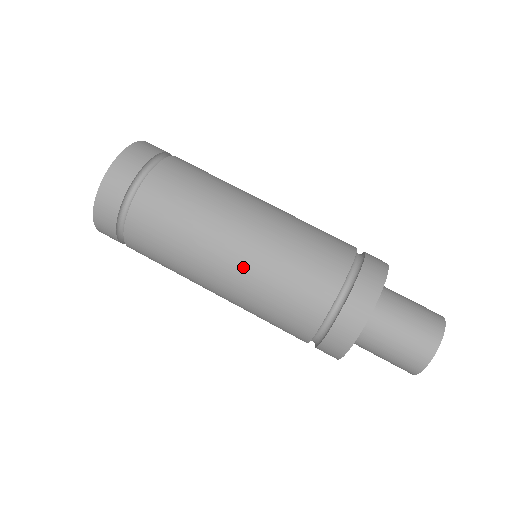
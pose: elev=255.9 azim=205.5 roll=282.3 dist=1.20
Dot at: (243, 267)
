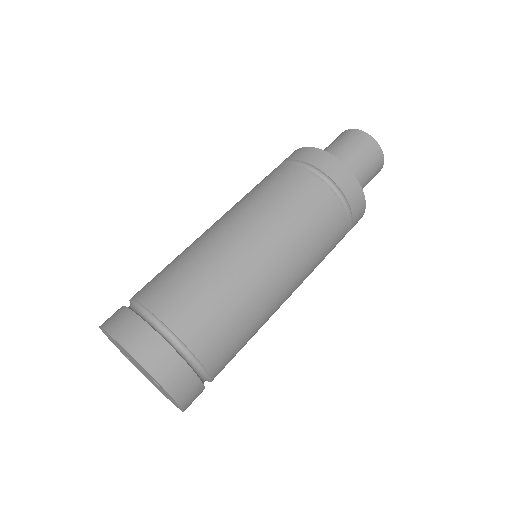
Dot at: (293, 272)
